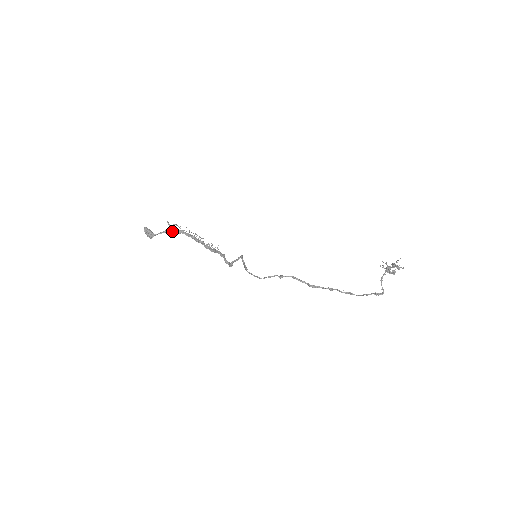
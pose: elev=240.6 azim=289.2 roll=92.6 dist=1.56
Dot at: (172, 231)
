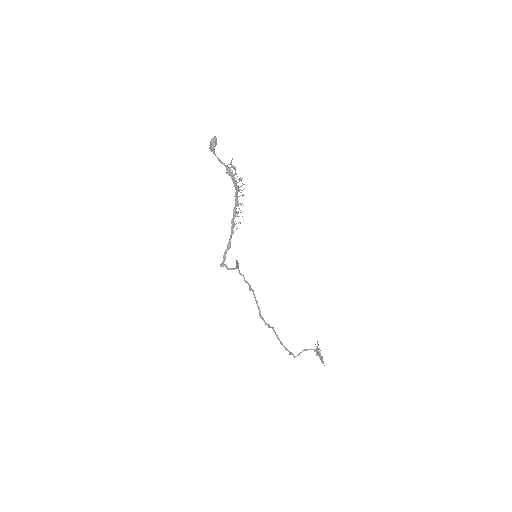
Dot at: (227, 170)
